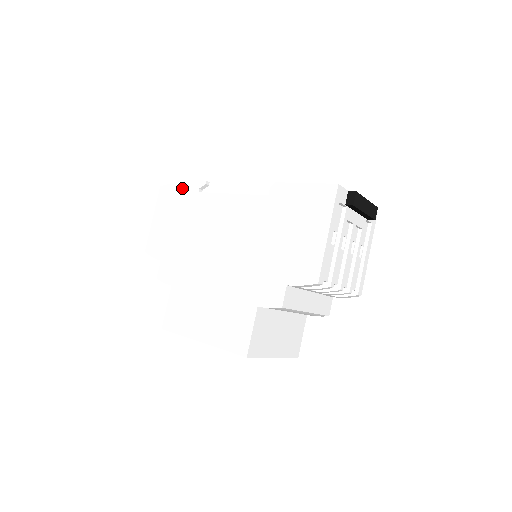
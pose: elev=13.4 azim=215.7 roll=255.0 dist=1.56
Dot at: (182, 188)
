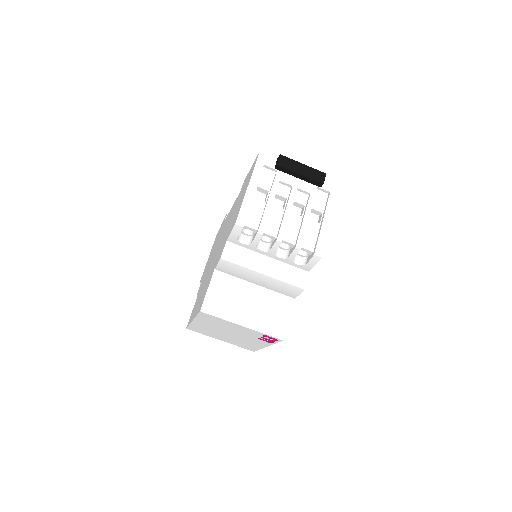
Dot at: occluded
